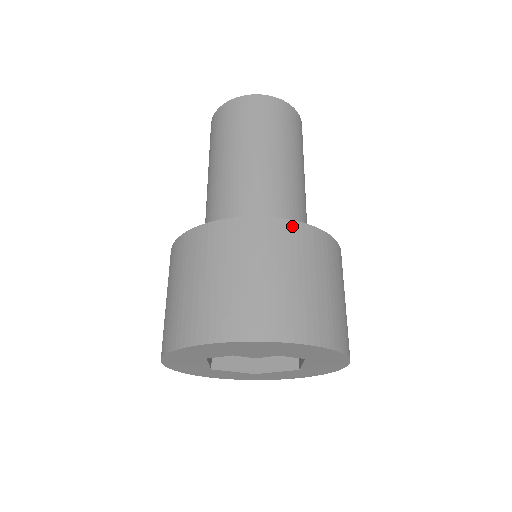
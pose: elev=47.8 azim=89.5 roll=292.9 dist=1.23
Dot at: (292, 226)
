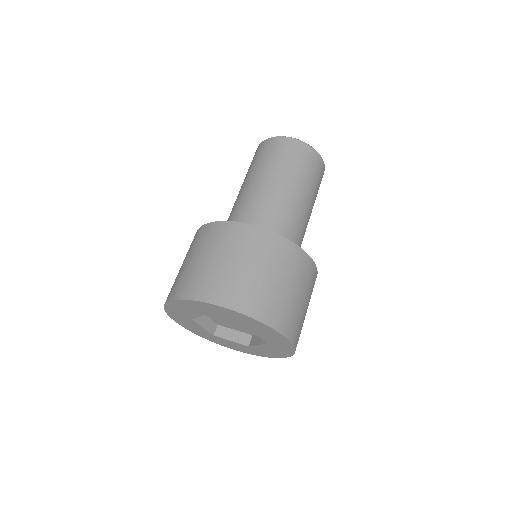
Dot at: (241, 227)
